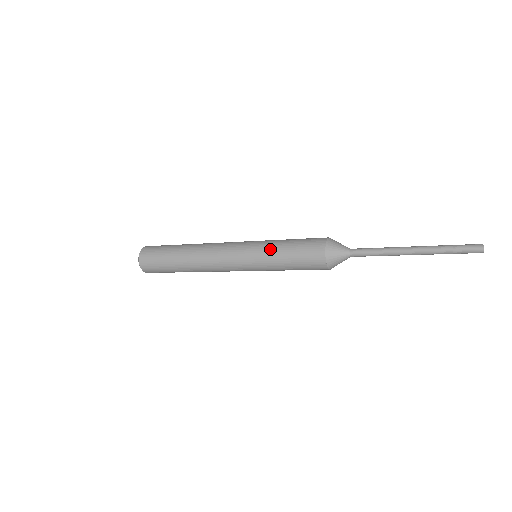
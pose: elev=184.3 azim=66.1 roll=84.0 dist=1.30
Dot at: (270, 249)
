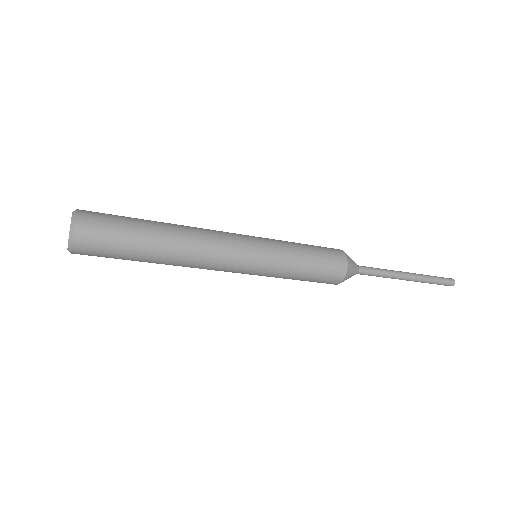
Dot at: (288, 248)
